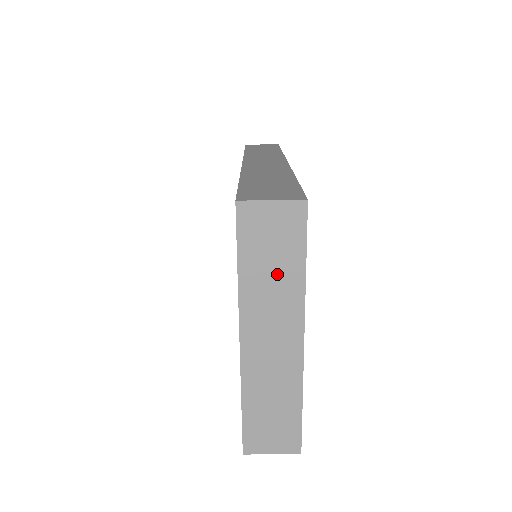
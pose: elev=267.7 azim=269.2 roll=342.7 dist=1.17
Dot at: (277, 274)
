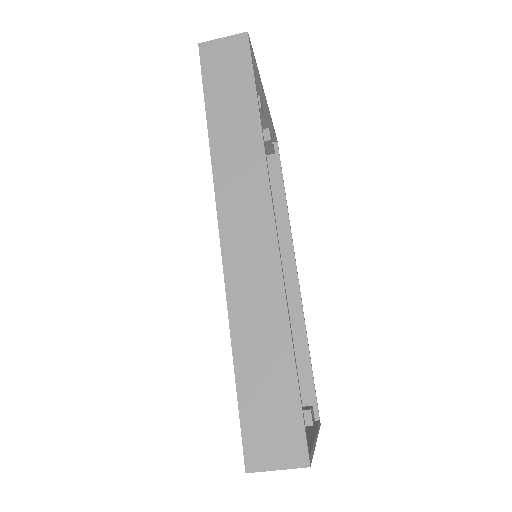
Dot at: occluded
